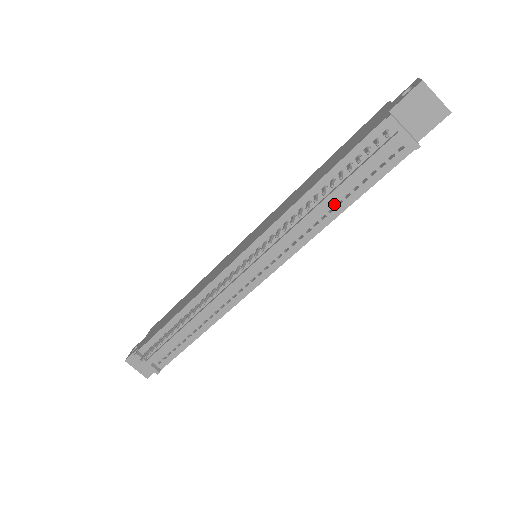
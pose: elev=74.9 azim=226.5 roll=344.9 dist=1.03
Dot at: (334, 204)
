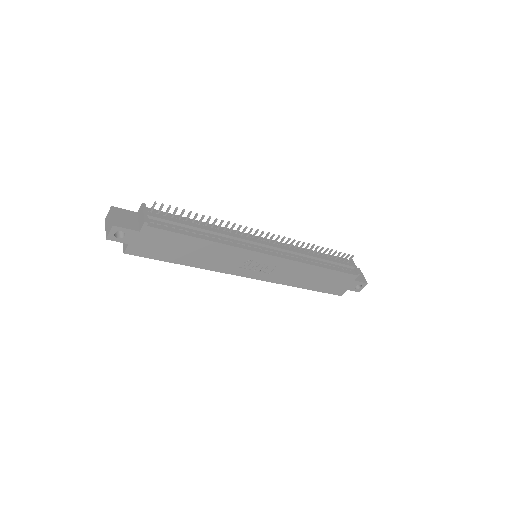
Dot at: (319, 262)
